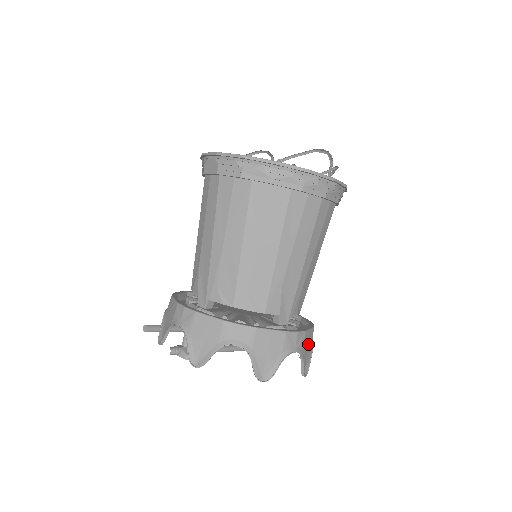
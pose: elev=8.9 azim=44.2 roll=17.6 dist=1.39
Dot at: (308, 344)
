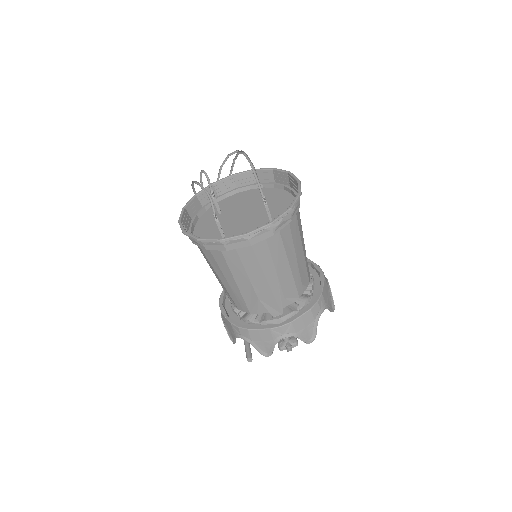
Dot at: occluded
